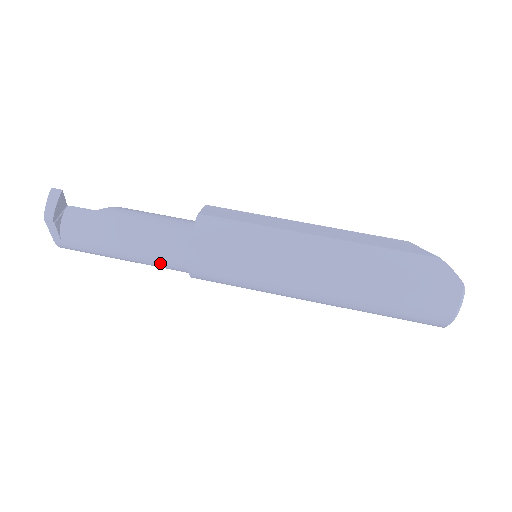
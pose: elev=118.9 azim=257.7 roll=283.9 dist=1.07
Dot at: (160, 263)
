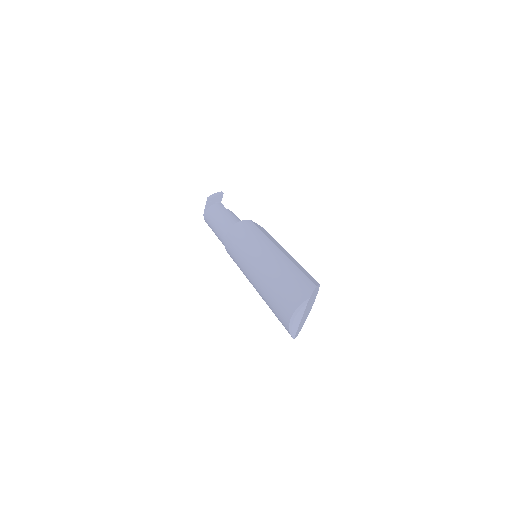
Dot at: (222, 237)
